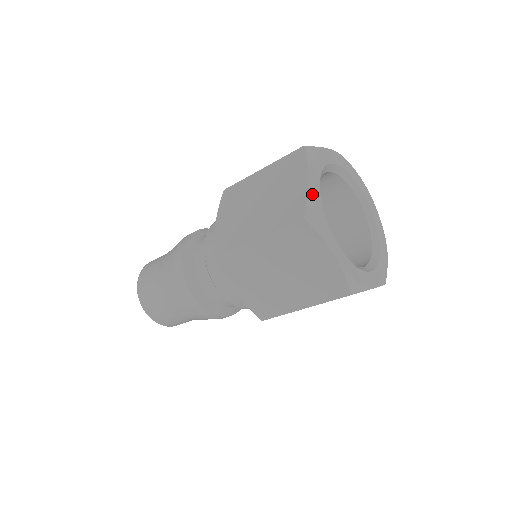
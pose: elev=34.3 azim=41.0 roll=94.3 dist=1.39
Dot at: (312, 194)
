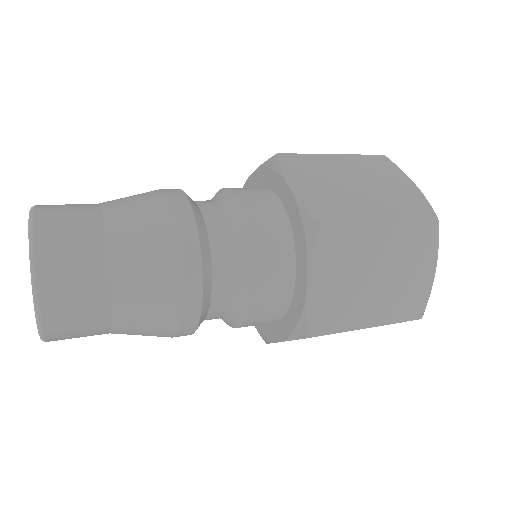
Dot at: occluded
